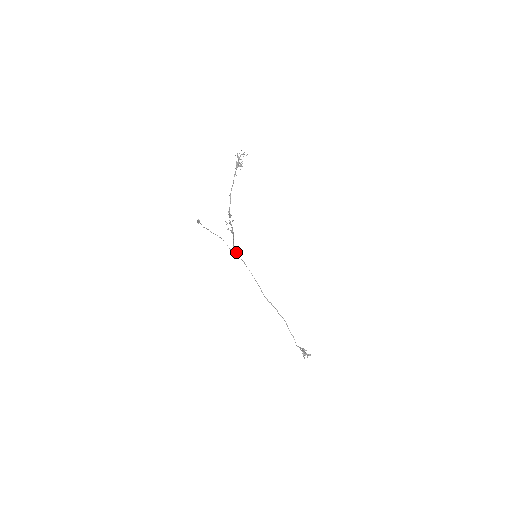
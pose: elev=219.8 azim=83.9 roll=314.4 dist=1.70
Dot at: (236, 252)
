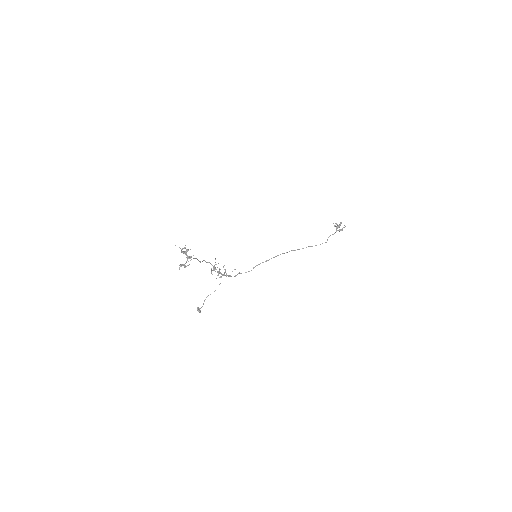
Dot at: (238, 273)
